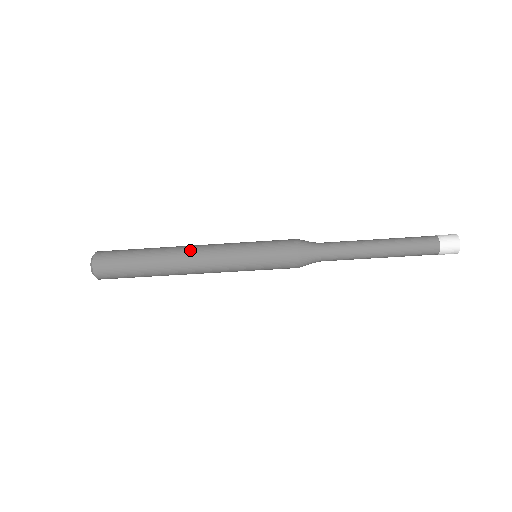
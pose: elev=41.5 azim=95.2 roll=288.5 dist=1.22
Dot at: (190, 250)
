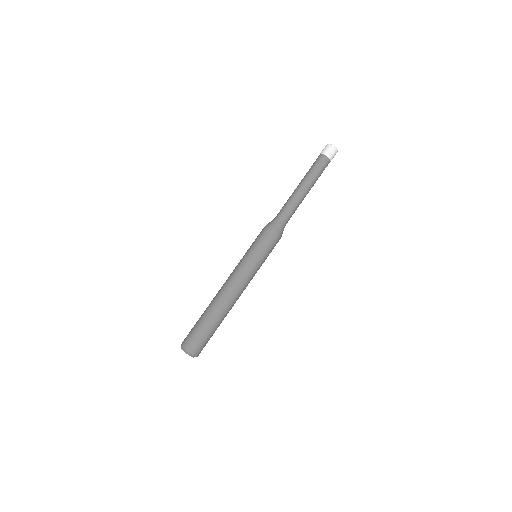
Dot at: (222, 287)
